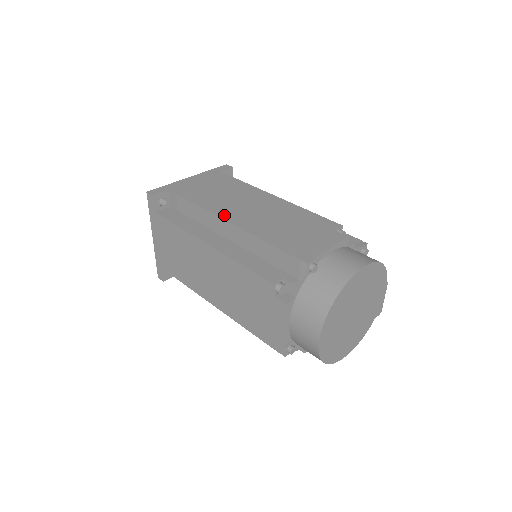
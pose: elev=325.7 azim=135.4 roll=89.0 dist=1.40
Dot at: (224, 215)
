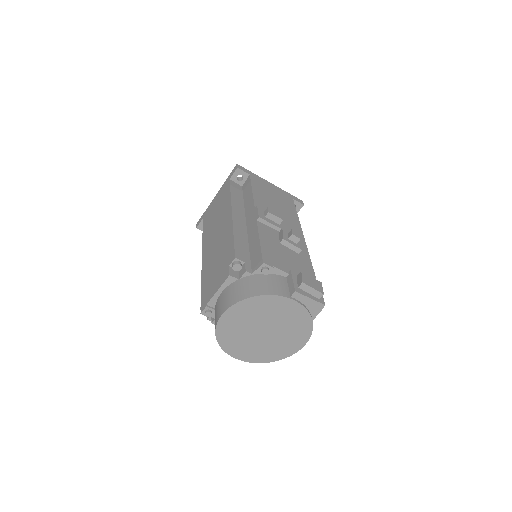
Dot at: (204, 251)
